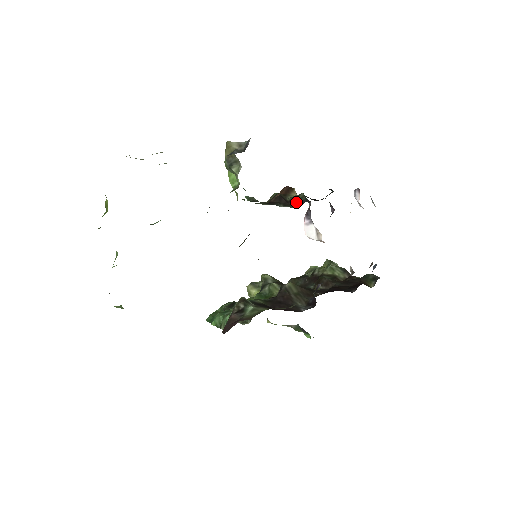
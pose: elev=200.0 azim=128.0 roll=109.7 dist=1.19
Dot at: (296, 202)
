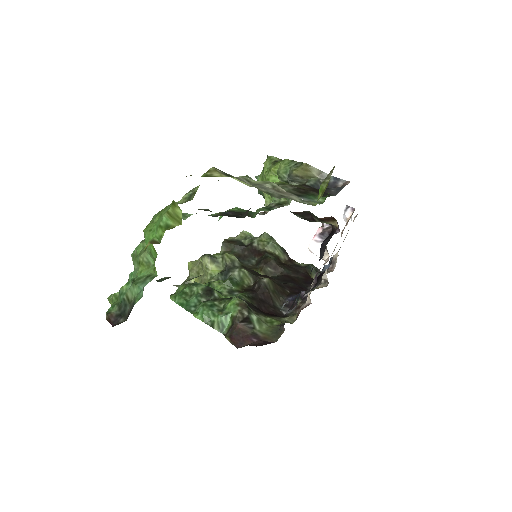
Dot at: occluded
